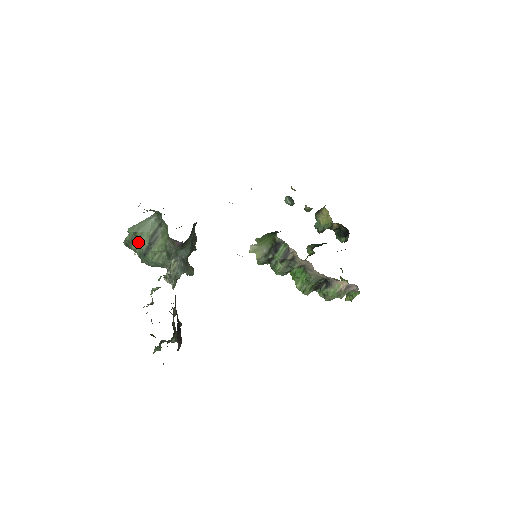
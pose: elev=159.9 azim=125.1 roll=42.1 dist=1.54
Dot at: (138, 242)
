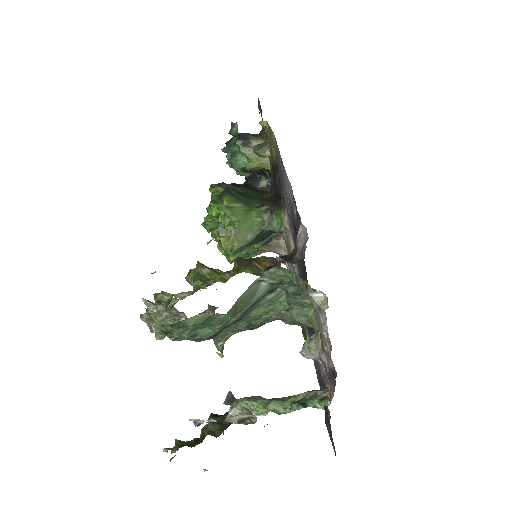
Dot at: (220, 326)
